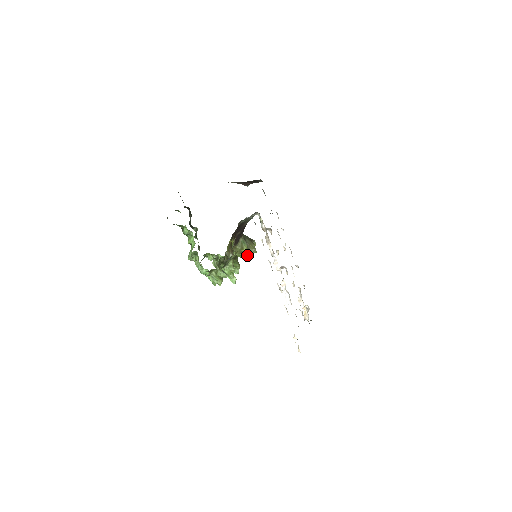
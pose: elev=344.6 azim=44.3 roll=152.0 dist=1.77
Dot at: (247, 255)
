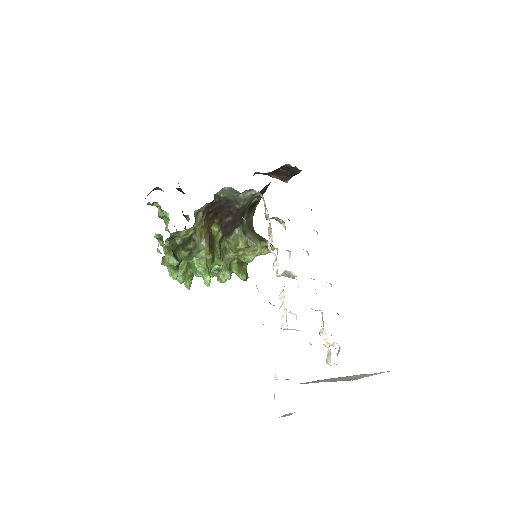
Dot at: (249, 256)
